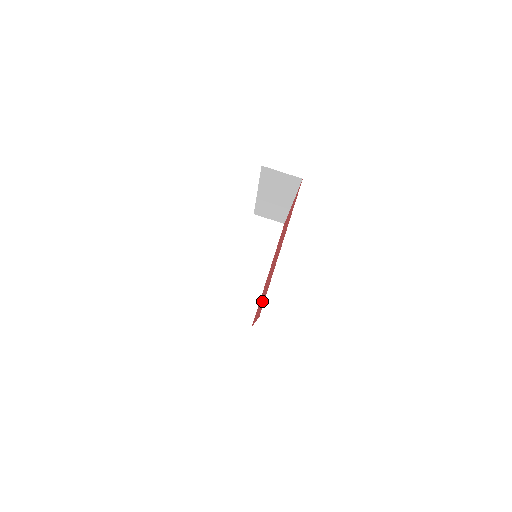
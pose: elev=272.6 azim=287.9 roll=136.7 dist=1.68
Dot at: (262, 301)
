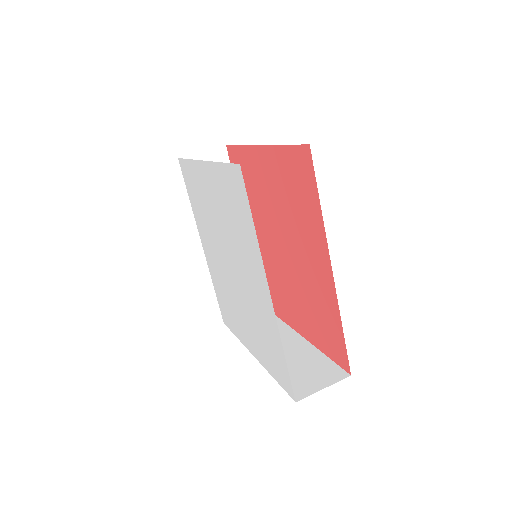
Dot at: (306, 222)
